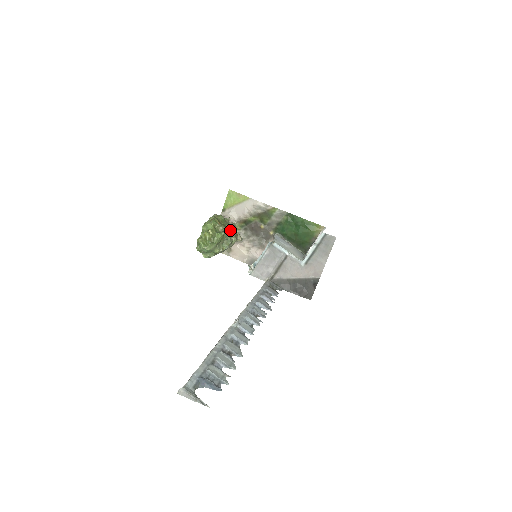
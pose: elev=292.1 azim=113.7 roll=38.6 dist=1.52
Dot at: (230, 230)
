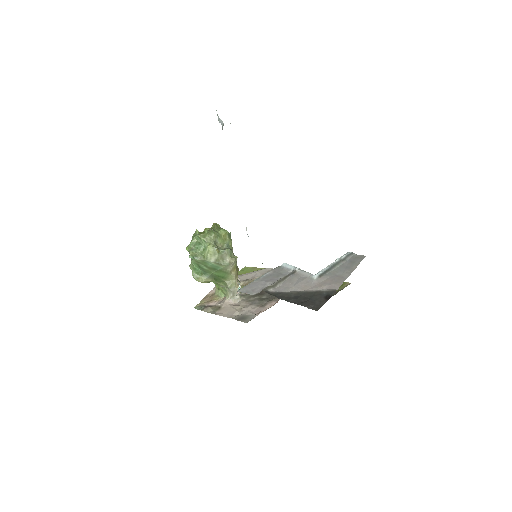
Dot at: occluded
